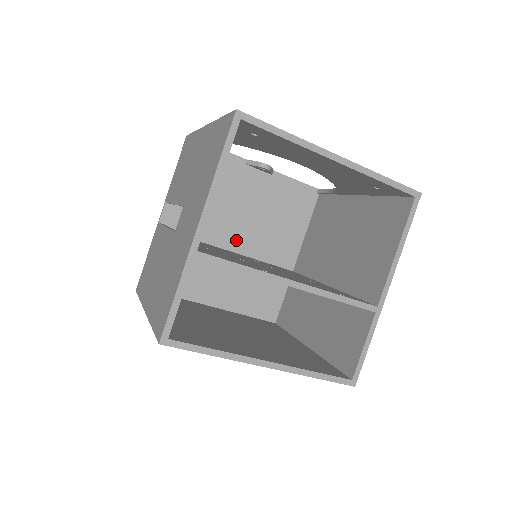
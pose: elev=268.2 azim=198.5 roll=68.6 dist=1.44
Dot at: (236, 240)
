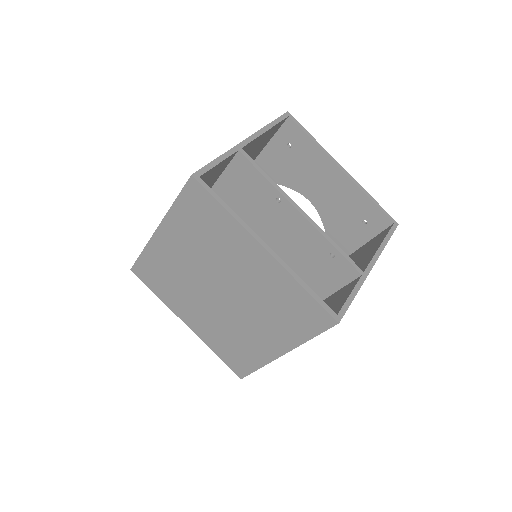
Dot at: occluded
